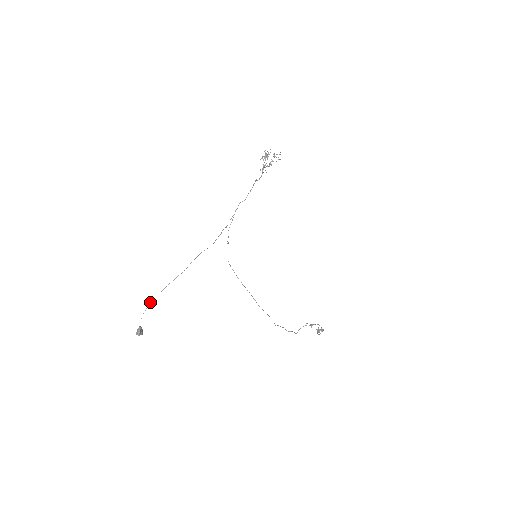
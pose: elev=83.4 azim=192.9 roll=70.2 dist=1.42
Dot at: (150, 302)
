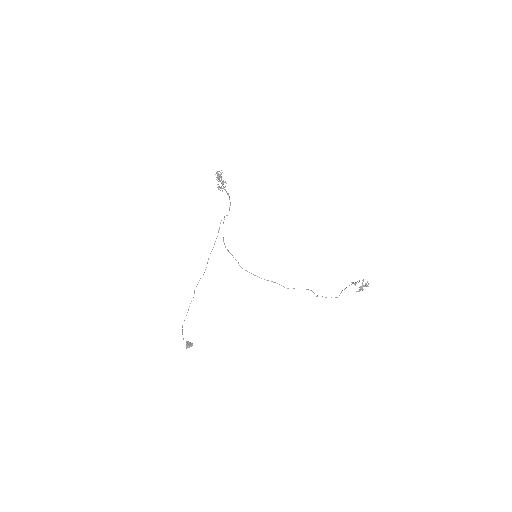
Dot at: (182, 326)
